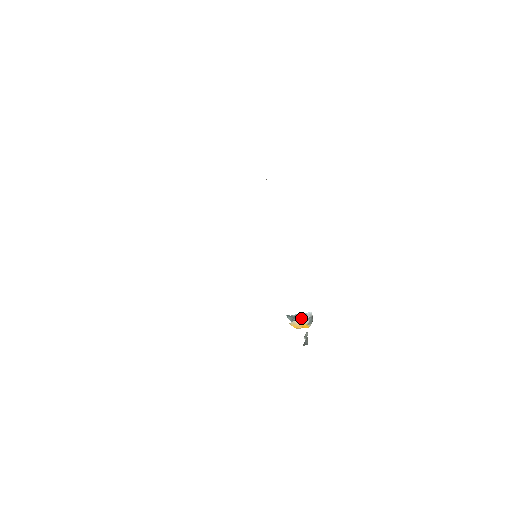
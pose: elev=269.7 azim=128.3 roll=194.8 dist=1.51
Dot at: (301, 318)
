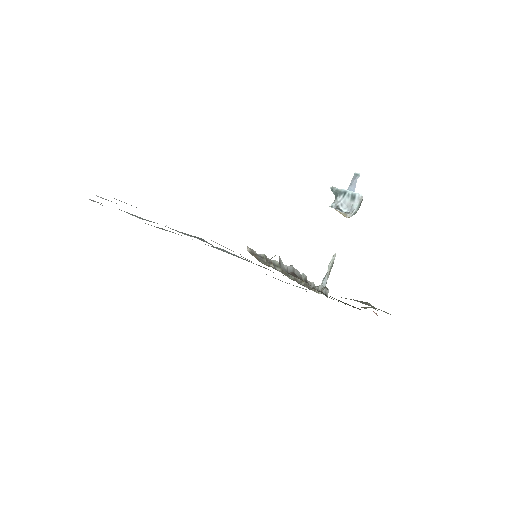
Dot at: (347, 200)
